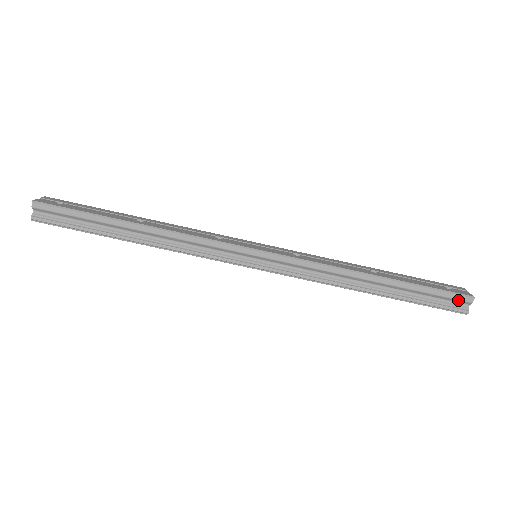
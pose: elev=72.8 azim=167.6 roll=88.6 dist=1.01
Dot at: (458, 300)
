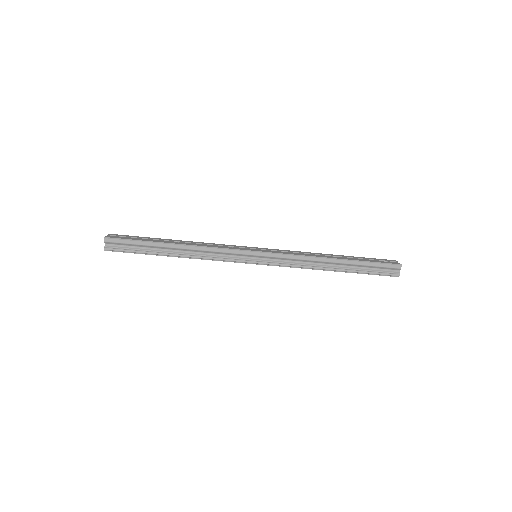
Dot at: (391, 268)
